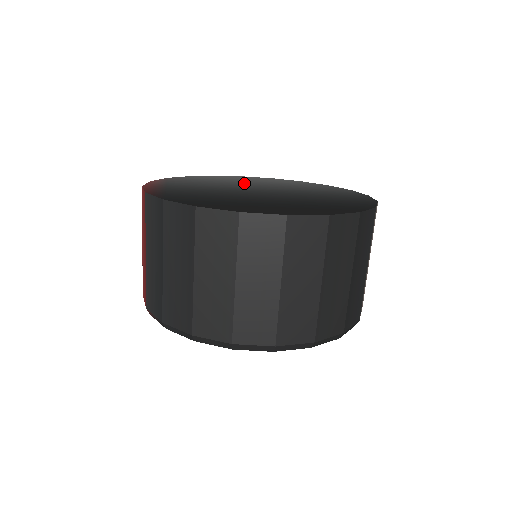
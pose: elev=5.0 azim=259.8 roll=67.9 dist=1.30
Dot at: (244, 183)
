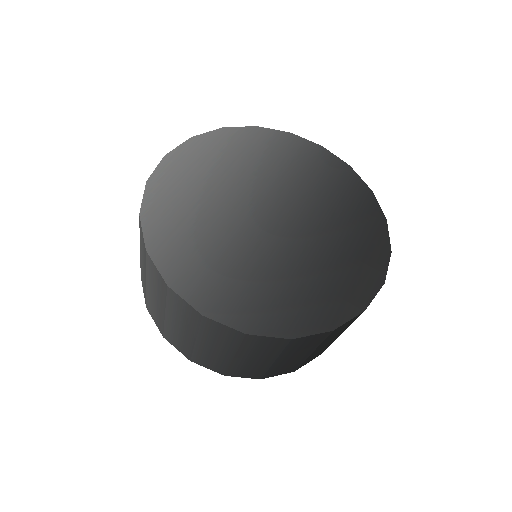
Dot at: (218, 196)
